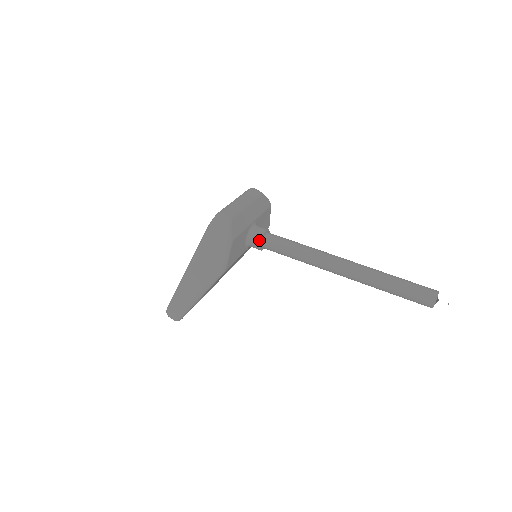
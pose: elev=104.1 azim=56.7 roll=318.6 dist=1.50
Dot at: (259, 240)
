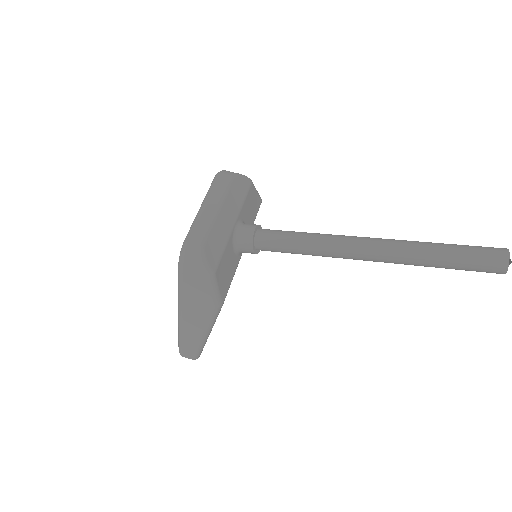
Dot at: (250, 246)
